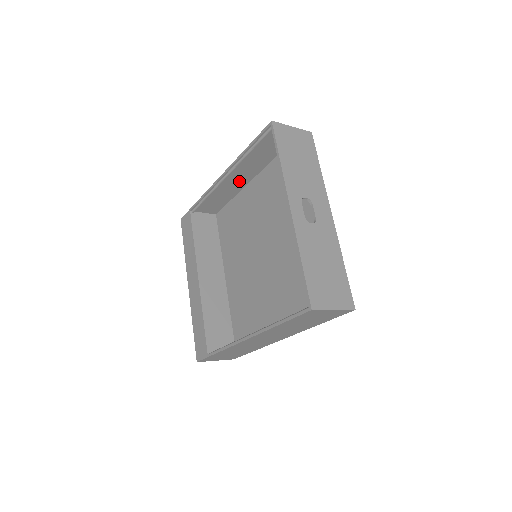
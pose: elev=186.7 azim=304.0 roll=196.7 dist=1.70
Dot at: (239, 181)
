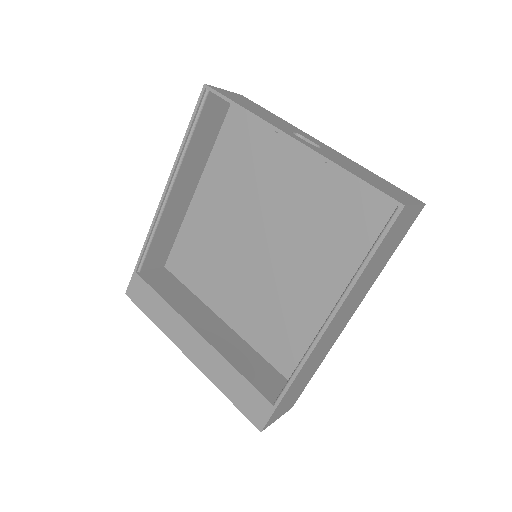
Dot at: (182, 197)
